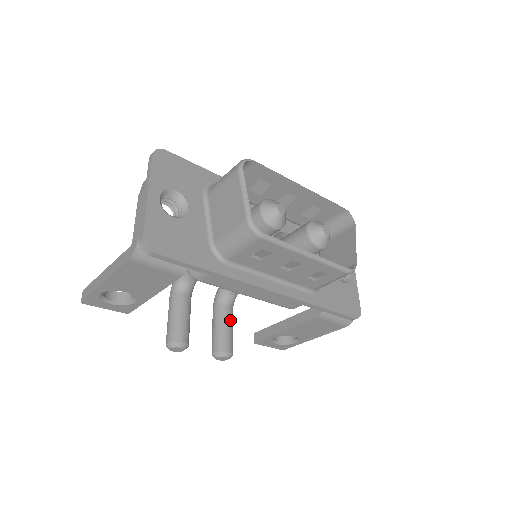
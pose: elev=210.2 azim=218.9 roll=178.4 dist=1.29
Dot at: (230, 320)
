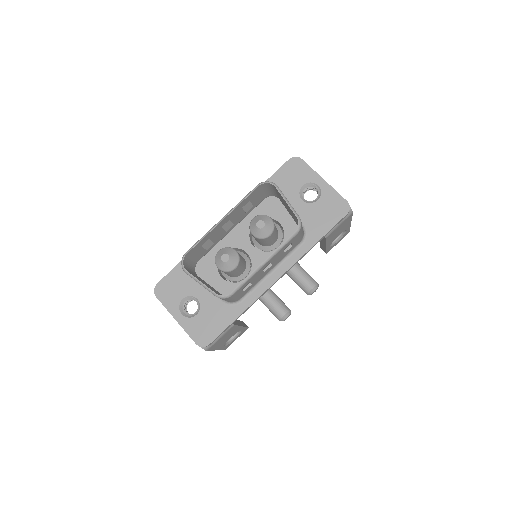
Dot at: (296, 269)
